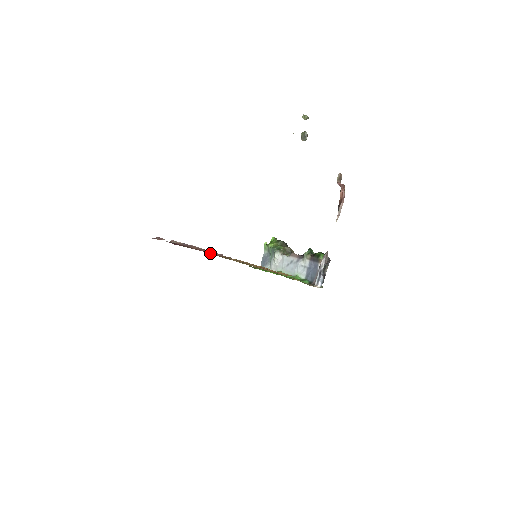
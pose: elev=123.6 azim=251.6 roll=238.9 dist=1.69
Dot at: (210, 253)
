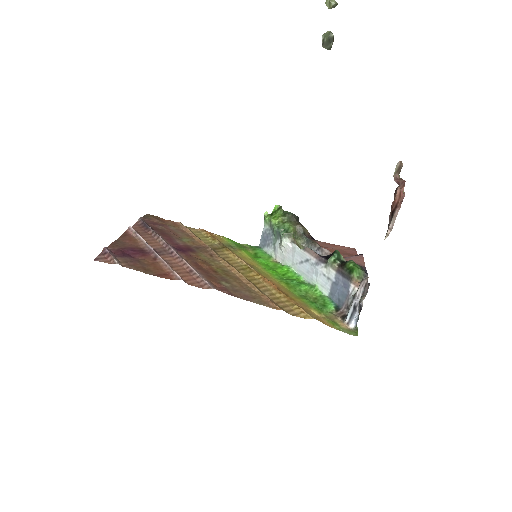
Dot at: (190, 280)
